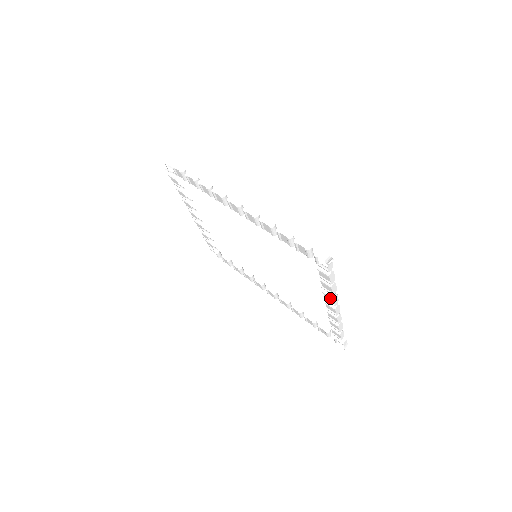
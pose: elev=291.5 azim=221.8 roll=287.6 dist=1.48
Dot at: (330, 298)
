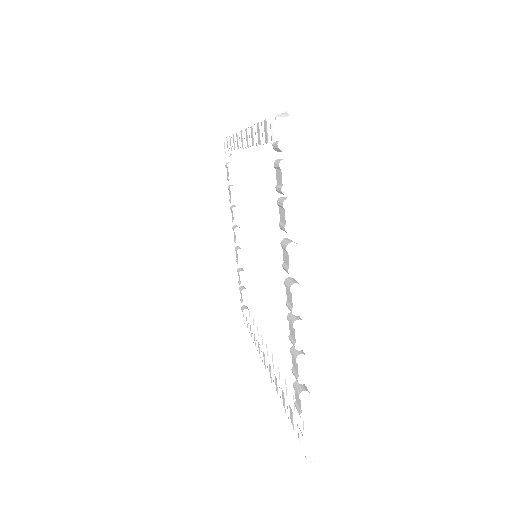
Dot at: (285, 248)
